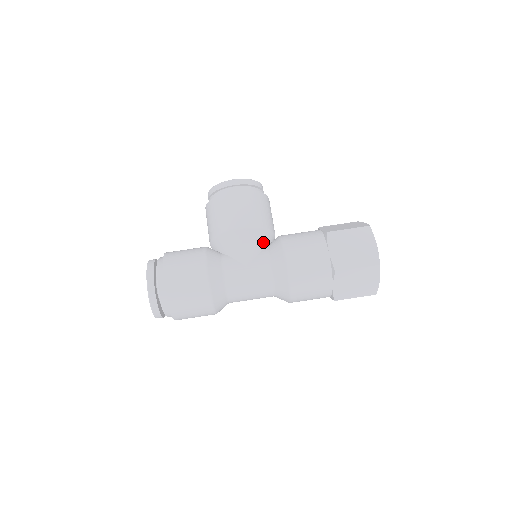
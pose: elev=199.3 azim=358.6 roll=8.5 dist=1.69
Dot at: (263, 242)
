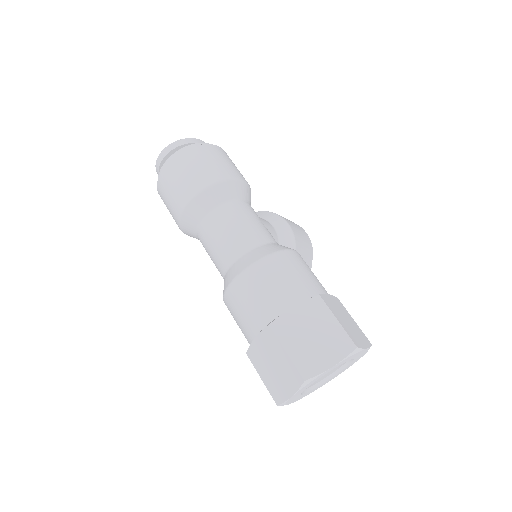
Dot at: occluded
